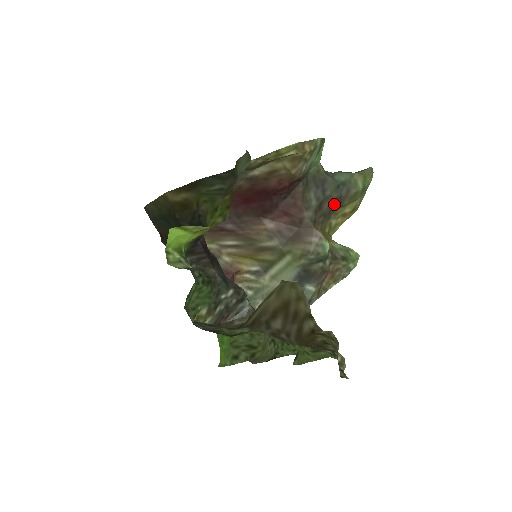
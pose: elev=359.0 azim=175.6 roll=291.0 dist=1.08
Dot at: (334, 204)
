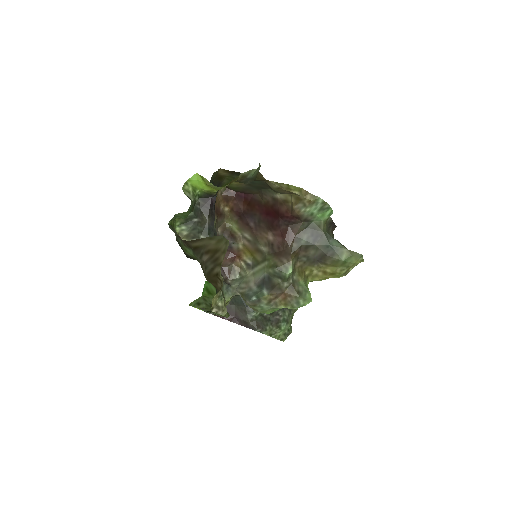
Dot at: (319, 257)
